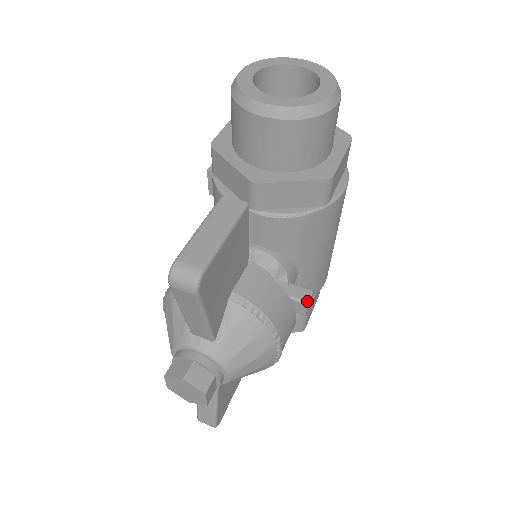
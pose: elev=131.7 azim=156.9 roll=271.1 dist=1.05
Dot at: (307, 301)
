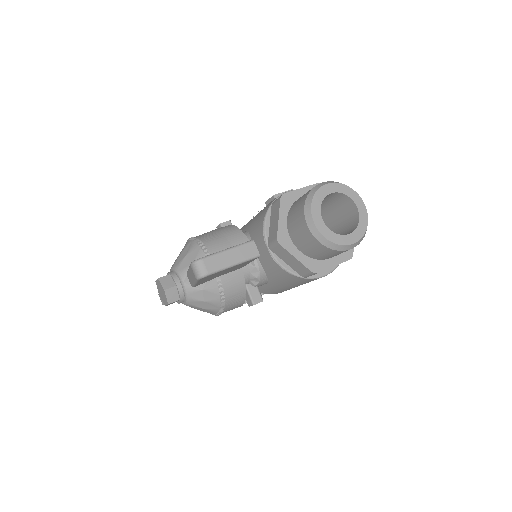
Dot at: (255, 303)
